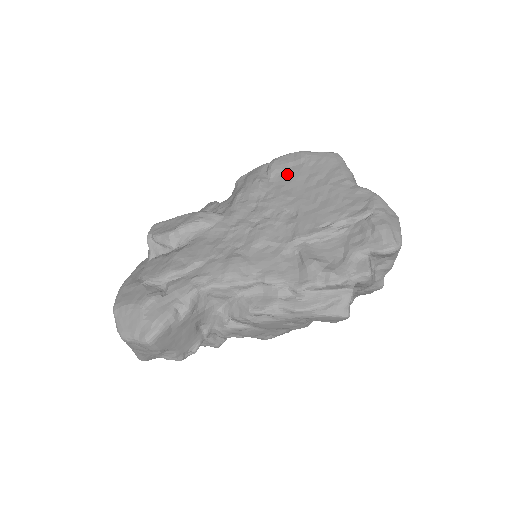
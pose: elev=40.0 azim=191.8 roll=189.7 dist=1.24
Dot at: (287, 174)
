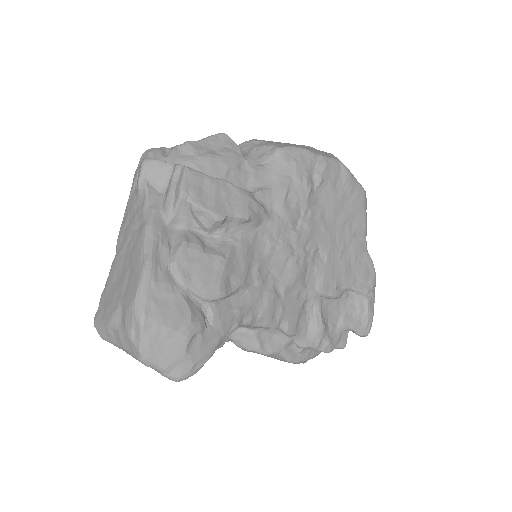
Dot at: (330, 193)
